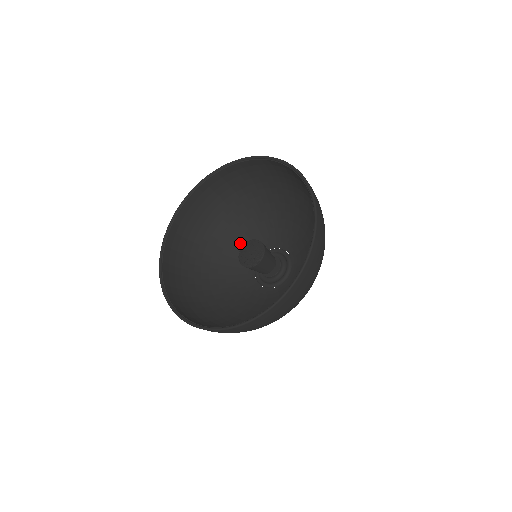
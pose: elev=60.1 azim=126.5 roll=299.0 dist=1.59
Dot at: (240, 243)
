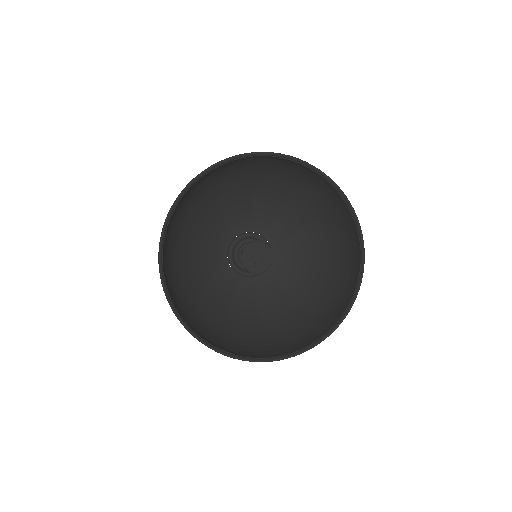
Dot at: (245, 206)
